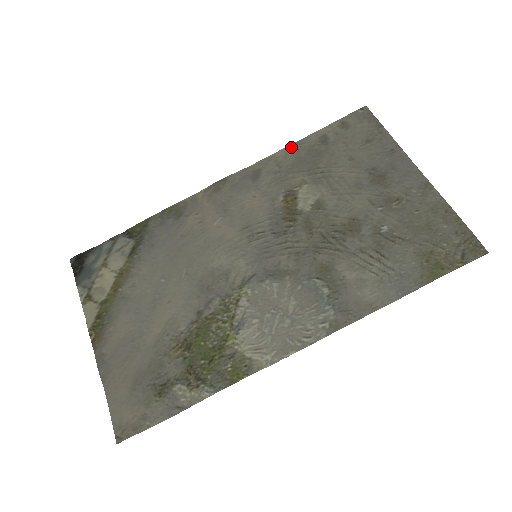
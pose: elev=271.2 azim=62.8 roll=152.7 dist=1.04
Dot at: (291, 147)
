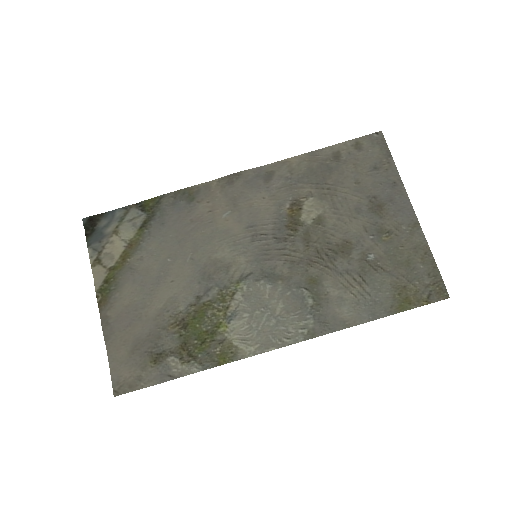
Dot at: (306, 156)
